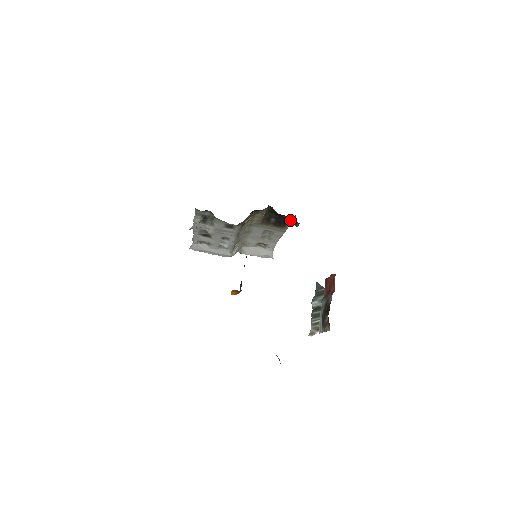
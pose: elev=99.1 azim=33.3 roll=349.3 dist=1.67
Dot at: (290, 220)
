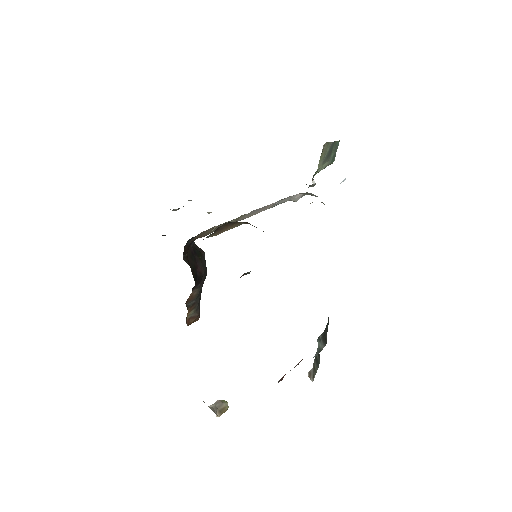
Dot at: occluded
